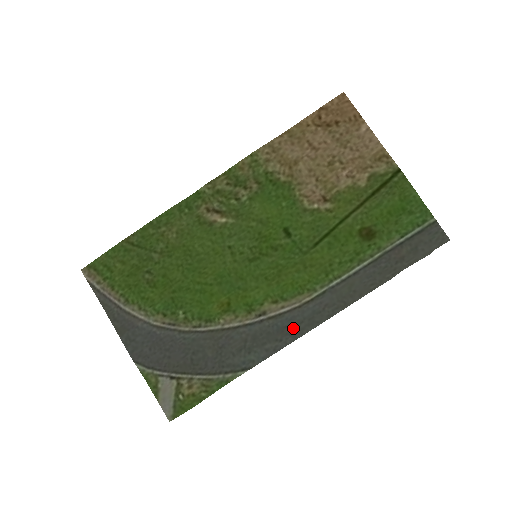
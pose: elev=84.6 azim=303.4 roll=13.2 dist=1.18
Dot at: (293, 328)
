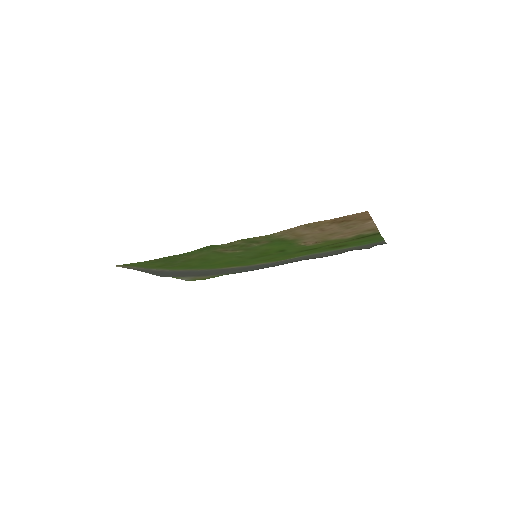
Dot at: (271, 266)
